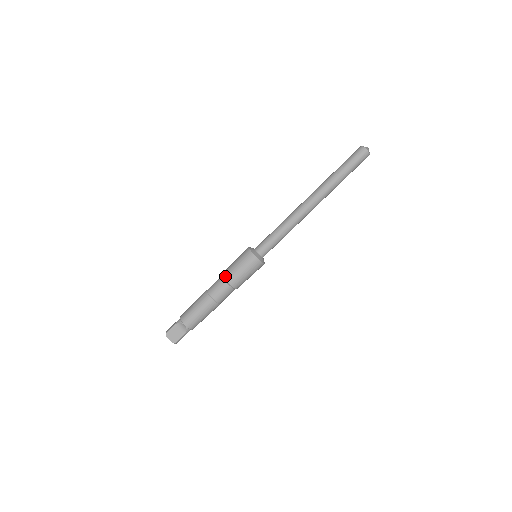
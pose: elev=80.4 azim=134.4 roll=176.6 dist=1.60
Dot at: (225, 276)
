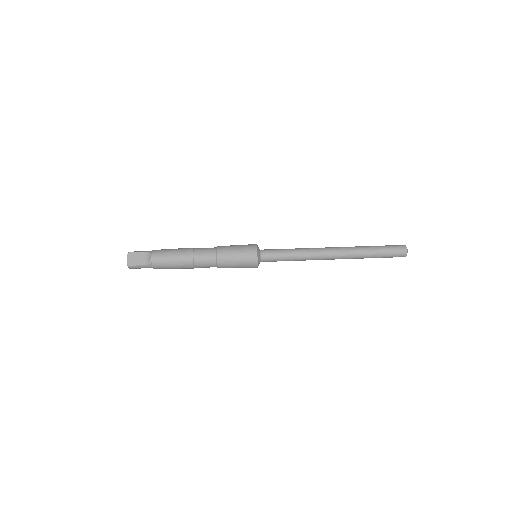
Dot at: (219, 248)
